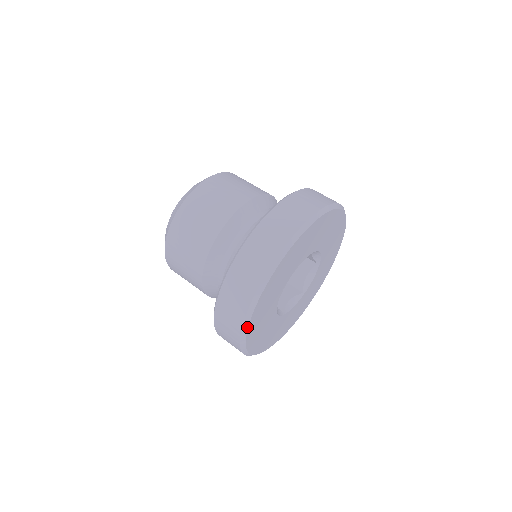
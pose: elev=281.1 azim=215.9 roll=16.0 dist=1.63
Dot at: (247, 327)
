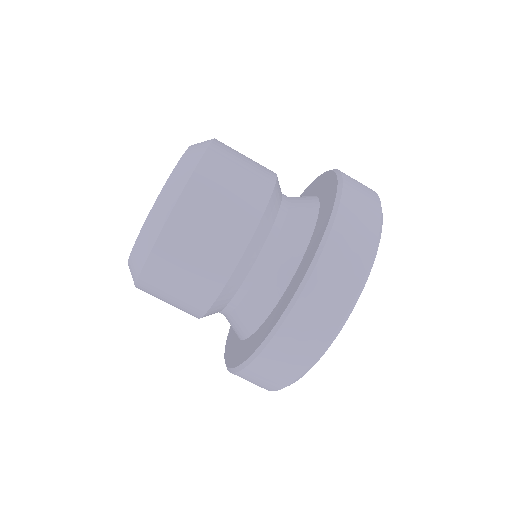
Dot at: (352, 310)
